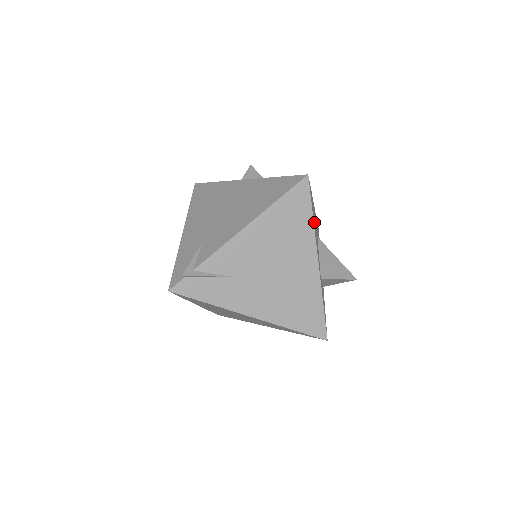
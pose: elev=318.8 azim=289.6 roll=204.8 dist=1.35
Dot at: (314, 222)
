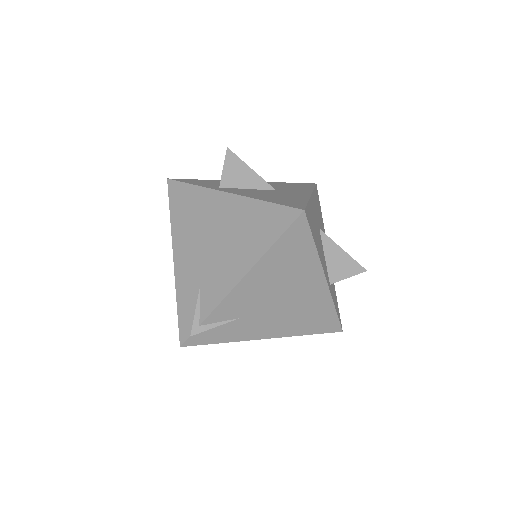
Dot at: (316, 239)
